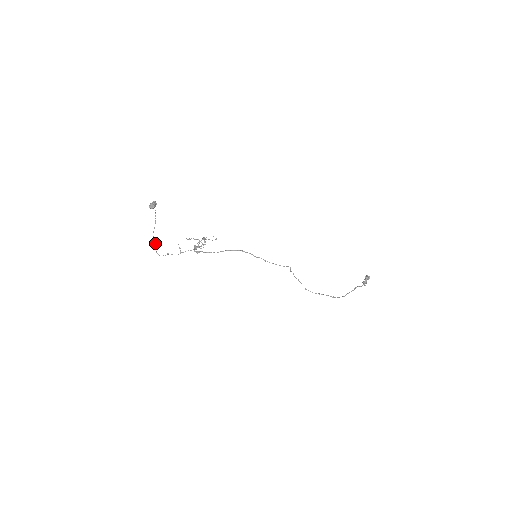
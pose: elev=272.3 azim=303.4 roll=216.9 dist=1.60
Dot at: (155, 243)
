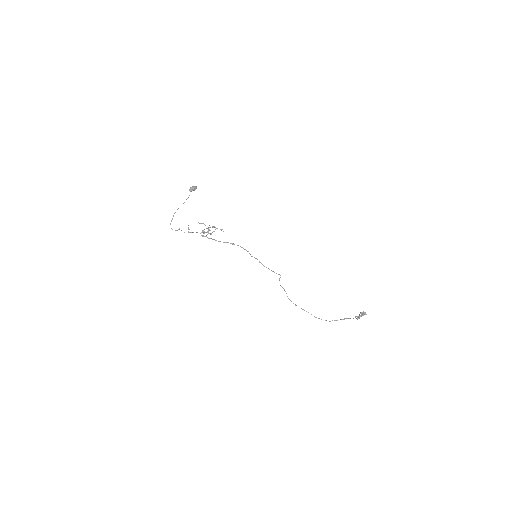
Dot at: (172, 218)
